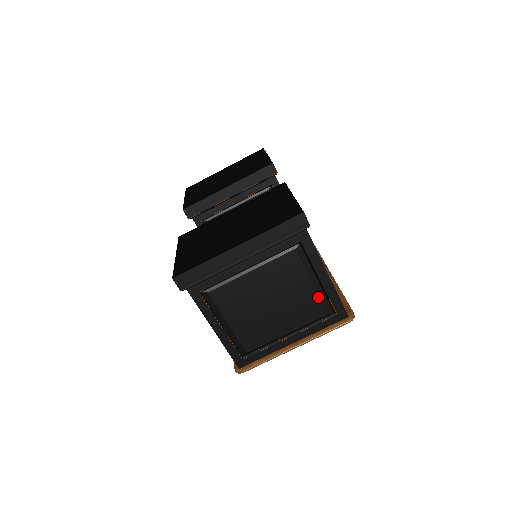
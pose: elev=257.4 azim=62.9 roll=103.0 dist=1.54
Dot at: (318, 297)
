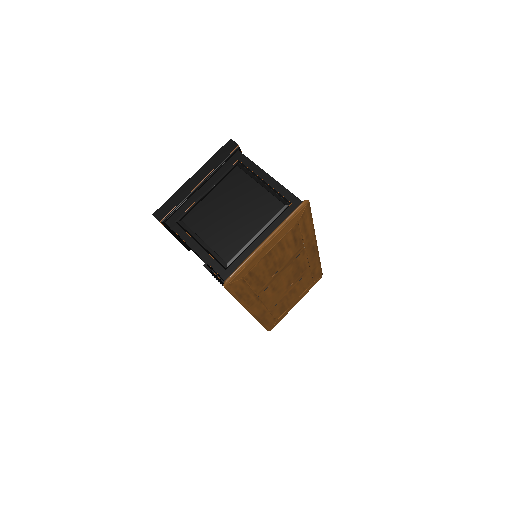
Dot at: (269, 195)
